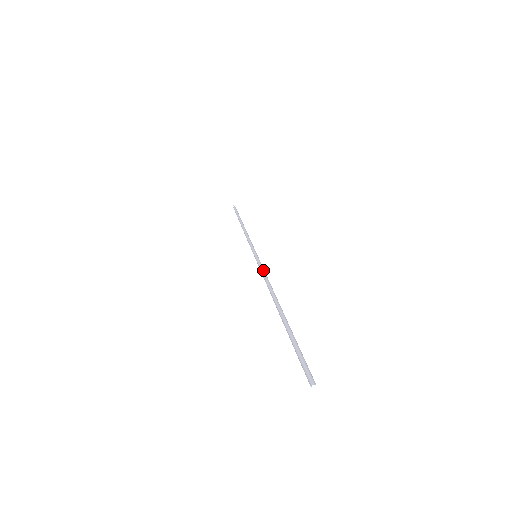
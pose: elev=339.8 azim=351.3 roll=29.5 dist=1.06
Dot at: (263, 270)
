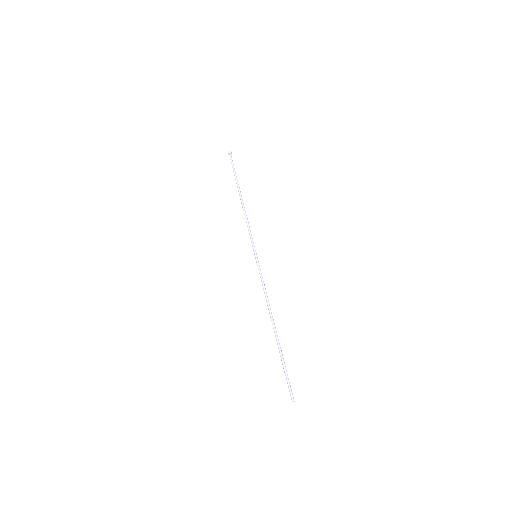
Dot at: (262, 281)
